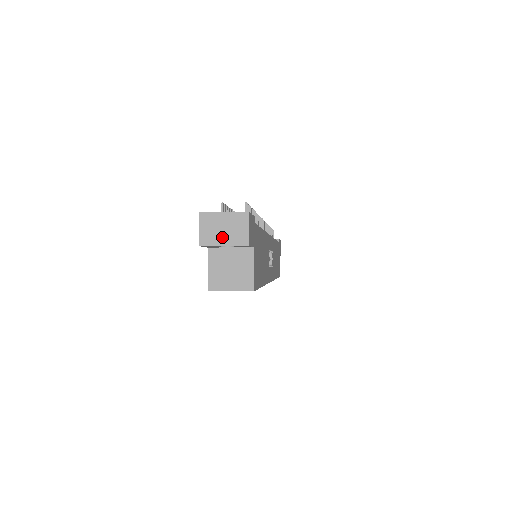
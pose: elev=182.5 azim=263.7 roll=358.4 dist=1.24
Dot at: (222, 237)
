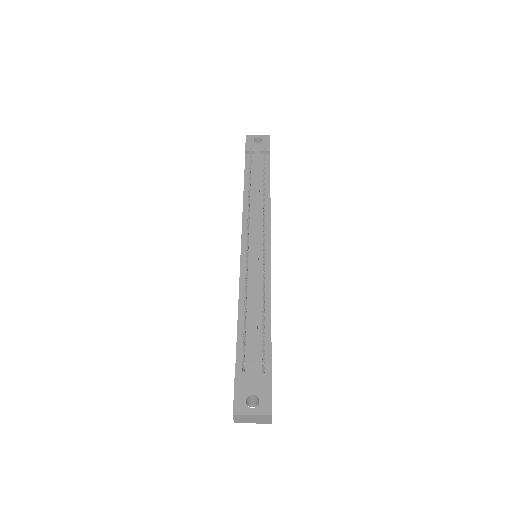
Dot at: (251, 421)
